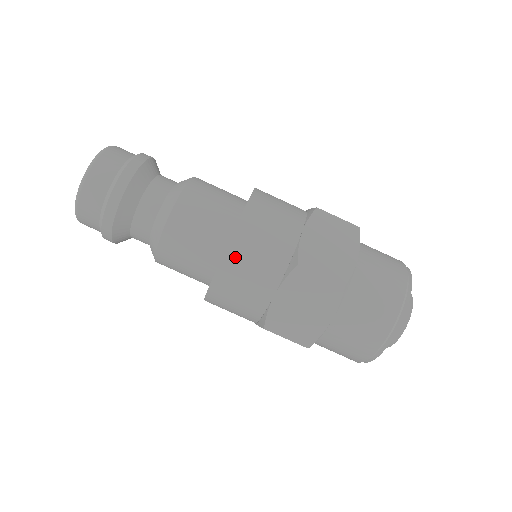
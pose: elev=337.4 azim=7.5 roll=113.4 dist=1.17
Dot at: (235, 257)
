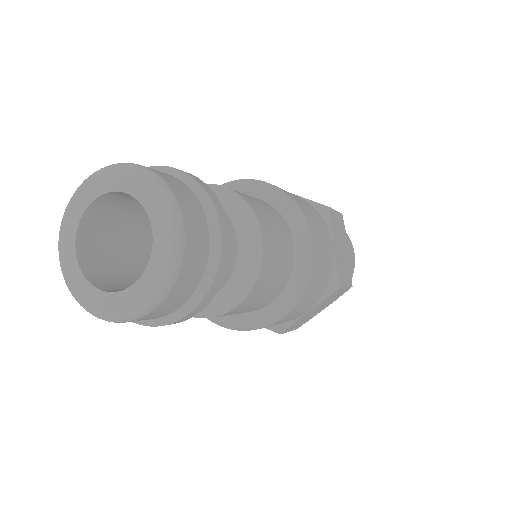
Dot at: (303, 301)
